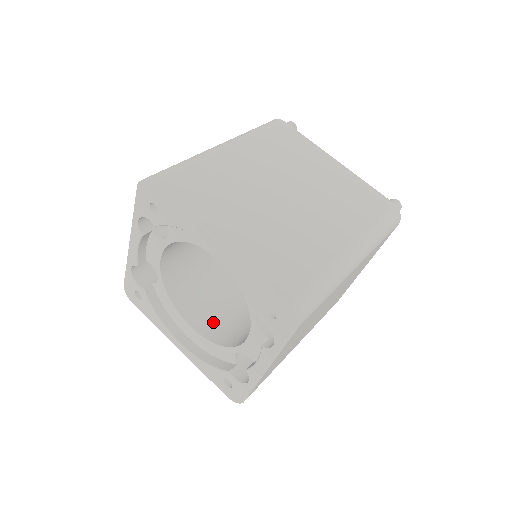
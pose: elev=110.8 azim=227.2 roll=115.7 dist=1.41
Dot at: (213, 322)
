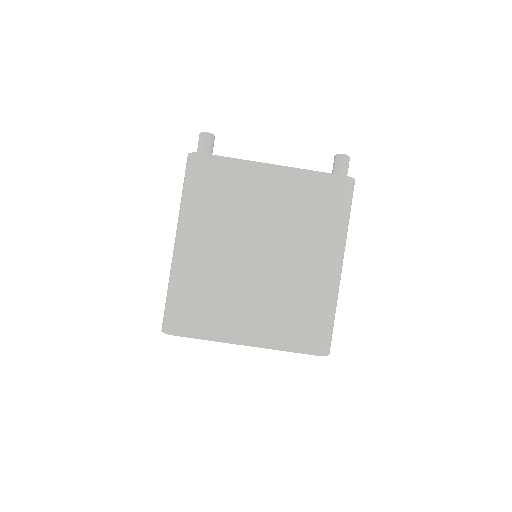
Dot at: occluded
